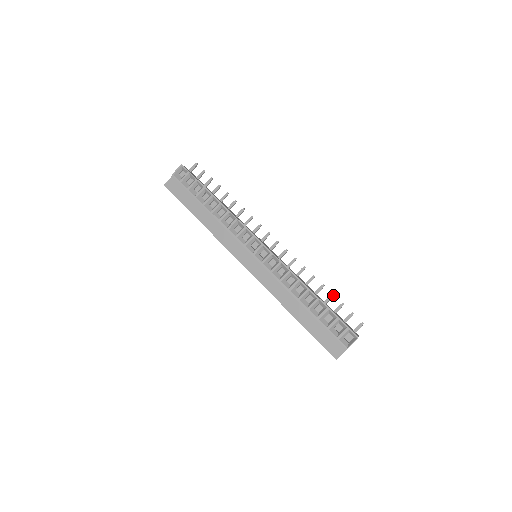
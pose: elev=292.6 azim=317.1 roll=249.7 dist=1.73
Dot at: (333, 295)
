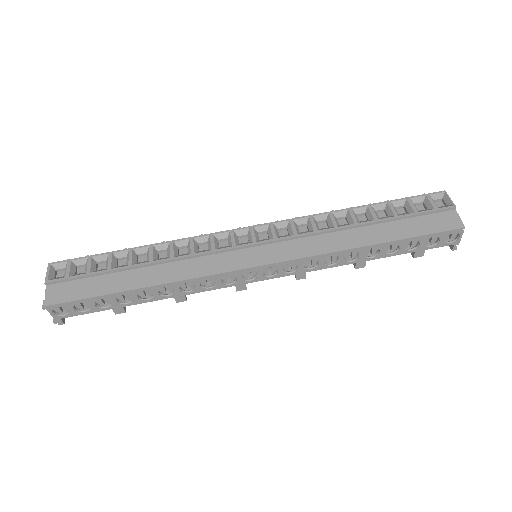
Dot at: occluded
